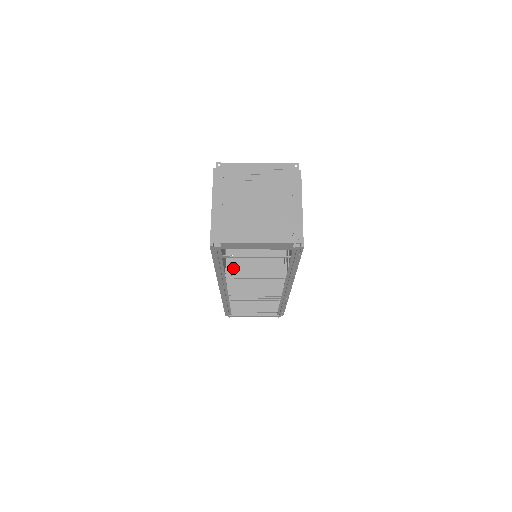
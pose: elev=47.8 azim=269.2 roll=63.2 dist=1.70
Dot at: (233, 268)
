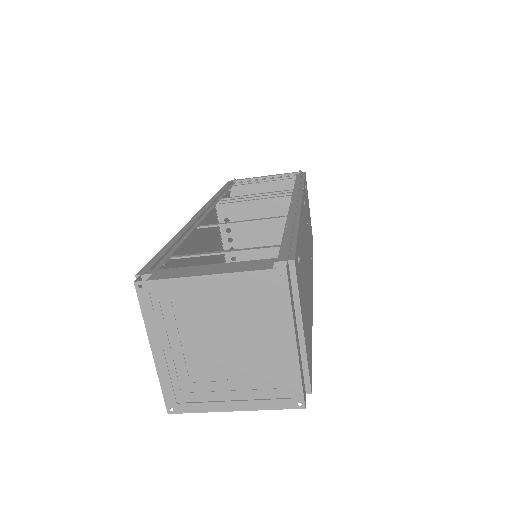
Dot at: (231, 237)
